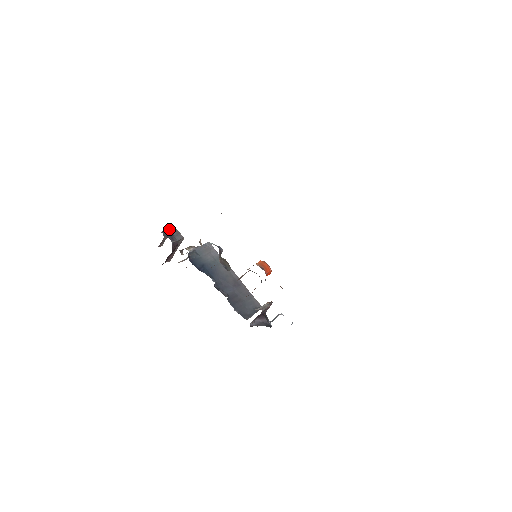
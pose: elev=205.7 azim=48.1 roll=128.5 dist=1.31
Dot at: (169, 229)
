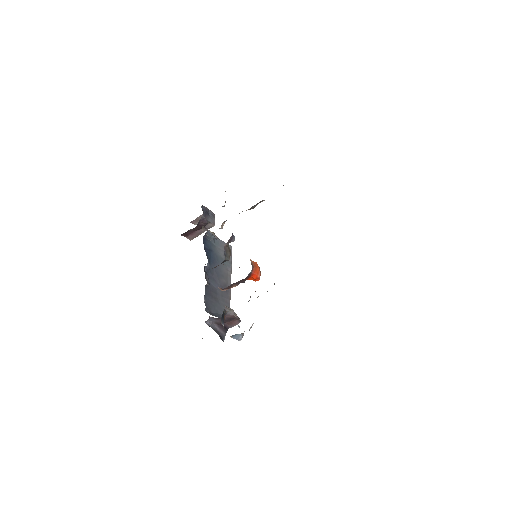
Dot at: (210, 210)
